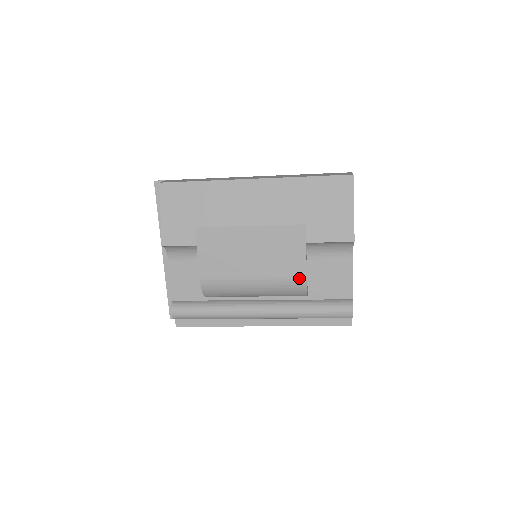
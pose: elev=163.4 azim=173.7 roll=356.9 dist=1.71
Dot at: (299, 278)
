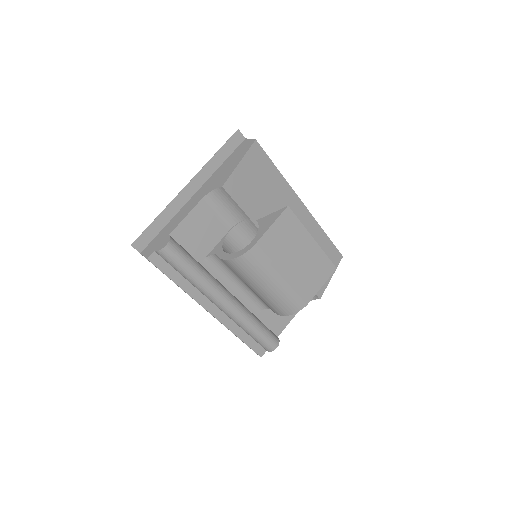
Dot at: (304, 300)
